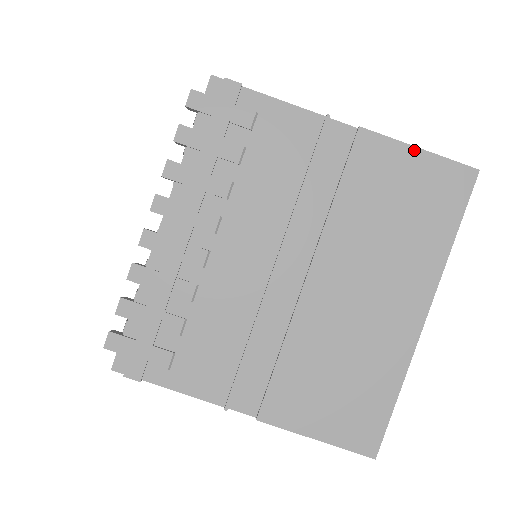
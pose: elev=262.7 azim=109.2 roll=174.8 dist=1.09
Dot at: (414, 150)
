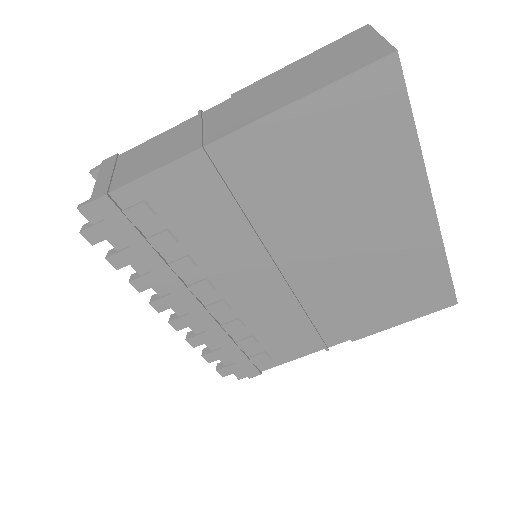
Dot at: (309, 99)
